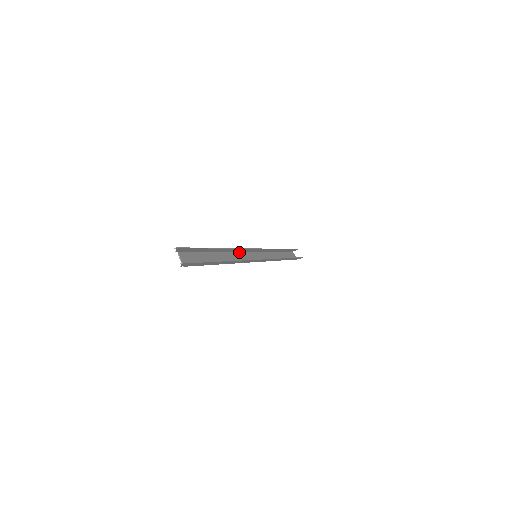
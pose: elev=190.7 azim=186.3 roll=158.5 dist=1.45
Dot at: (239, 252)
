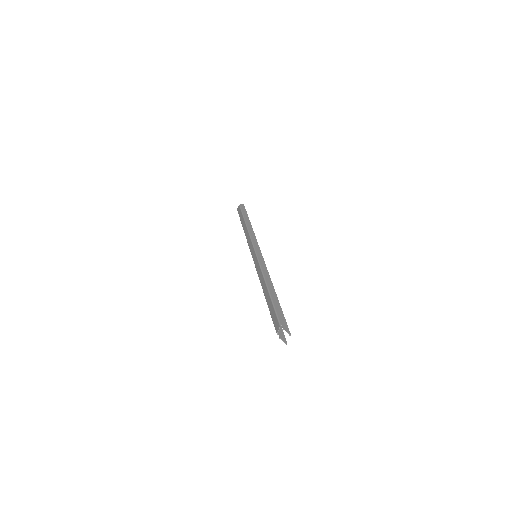
Dot at: (260, 266)
